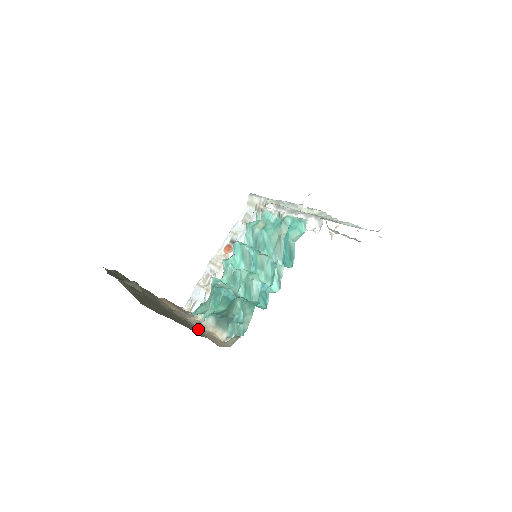
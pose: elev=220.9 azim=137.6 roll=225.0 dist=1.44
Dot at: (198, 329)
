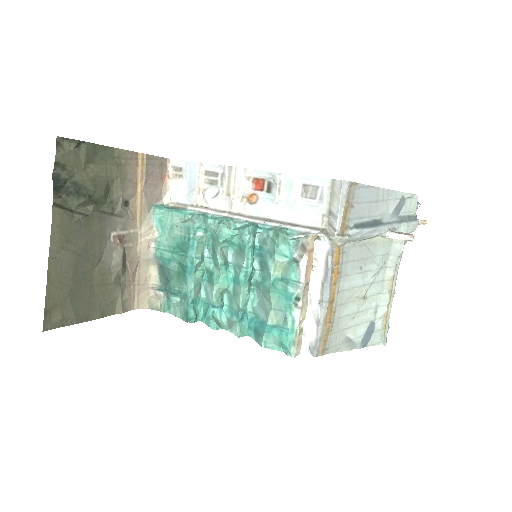
Dot at: (133, 270)
